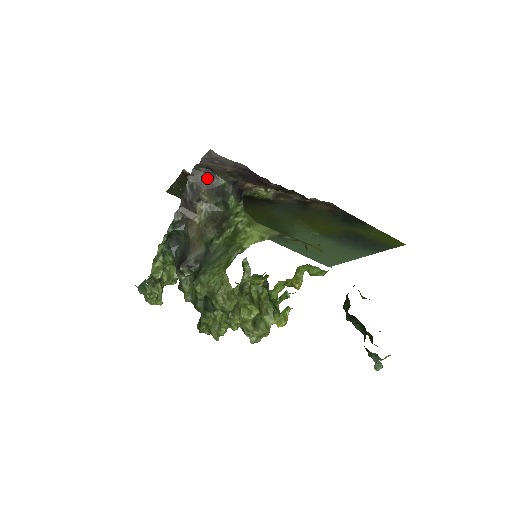
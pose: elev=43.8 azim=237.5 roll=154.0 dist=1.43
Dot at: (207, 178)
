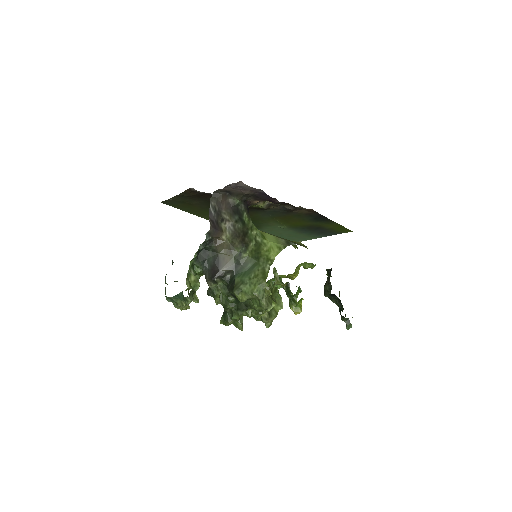
Dot at: (225, 199)
